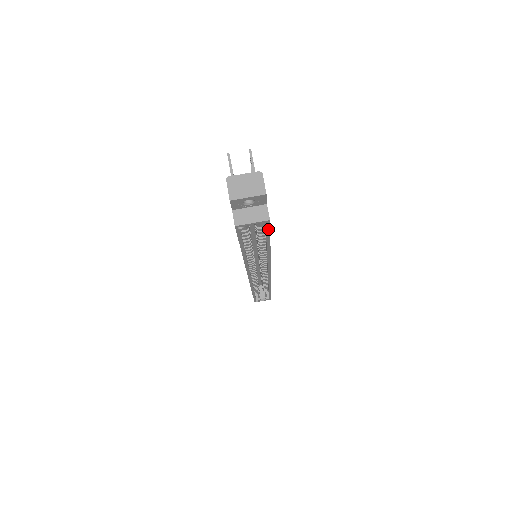
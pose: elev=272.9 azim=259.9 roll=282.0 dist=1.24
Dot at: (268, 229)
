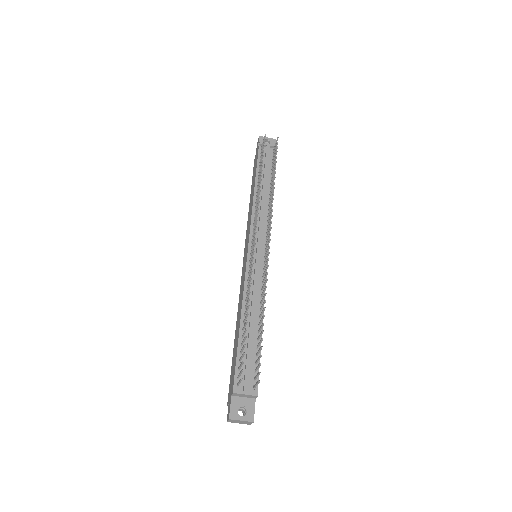
Dot at: occluded
